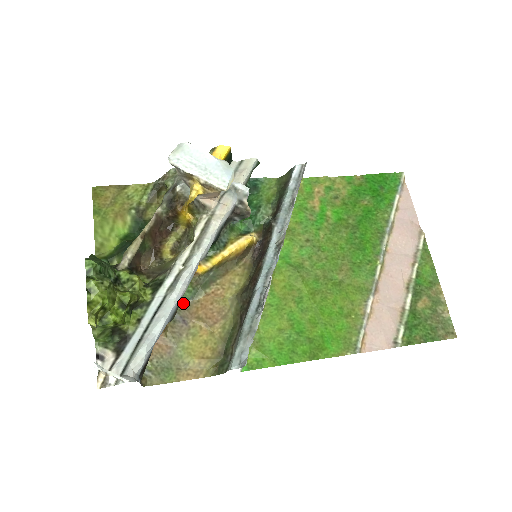
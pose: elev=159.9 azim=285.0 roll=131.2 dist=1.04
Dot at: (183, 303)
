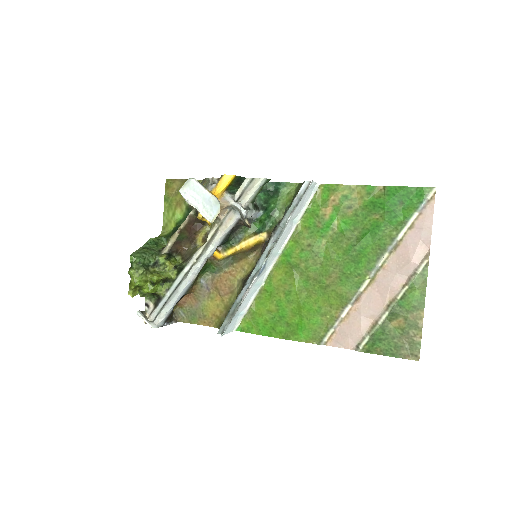
Dot at: (211, 274)
